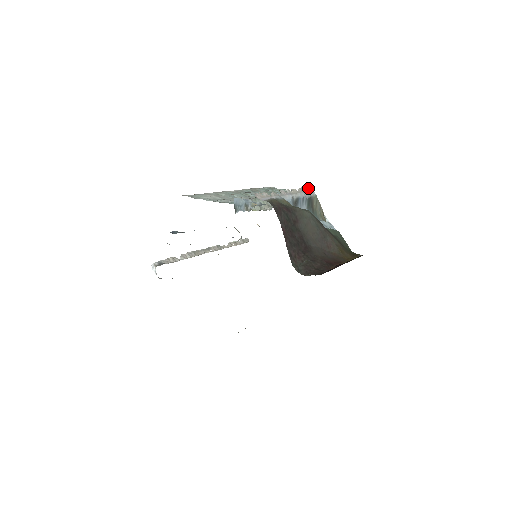
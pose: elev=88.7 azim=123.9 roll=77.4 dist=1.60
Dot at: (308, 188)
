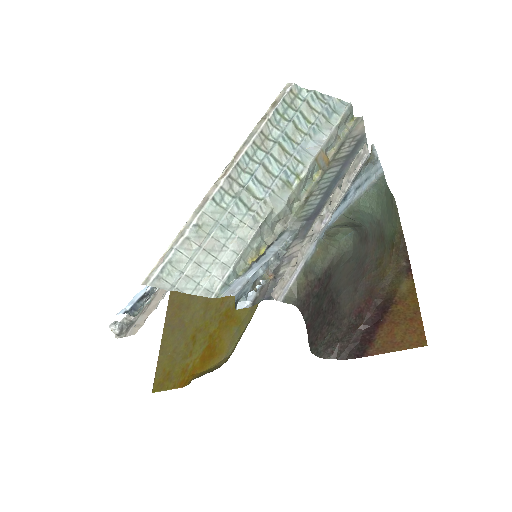
Dot at: (361, 153)
